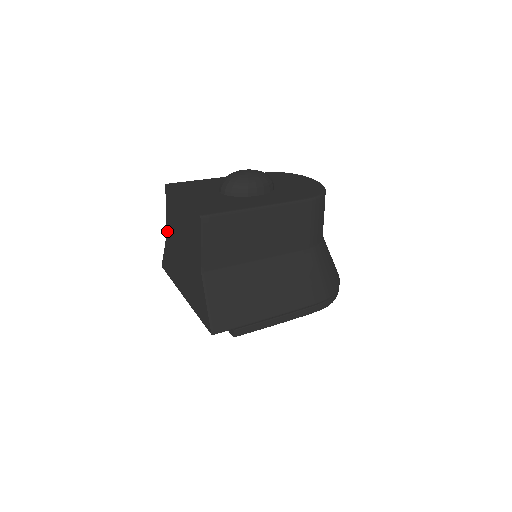
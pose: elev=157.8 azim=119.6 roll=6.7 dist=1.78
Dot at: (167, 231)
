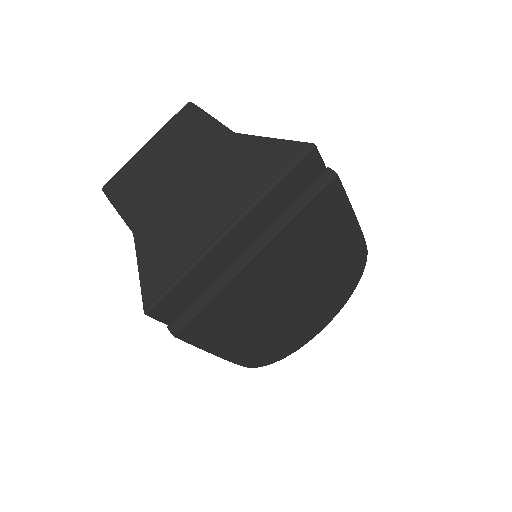
Dot at: (133, 228)
